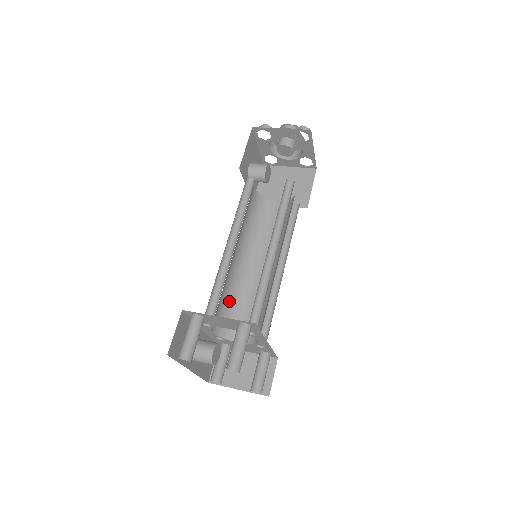
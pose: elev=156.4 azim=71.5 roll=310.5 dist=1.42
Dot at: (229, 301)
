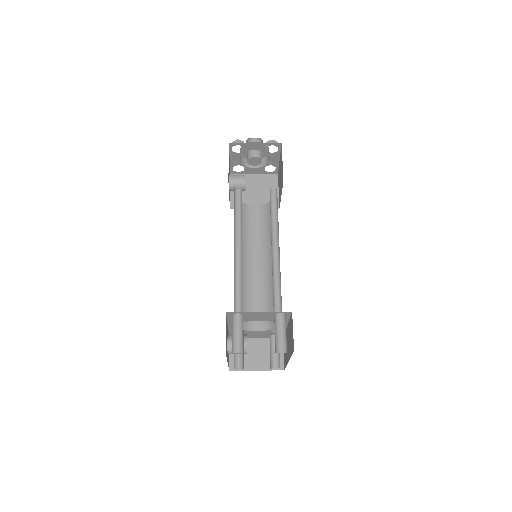
Dot at: occluded
